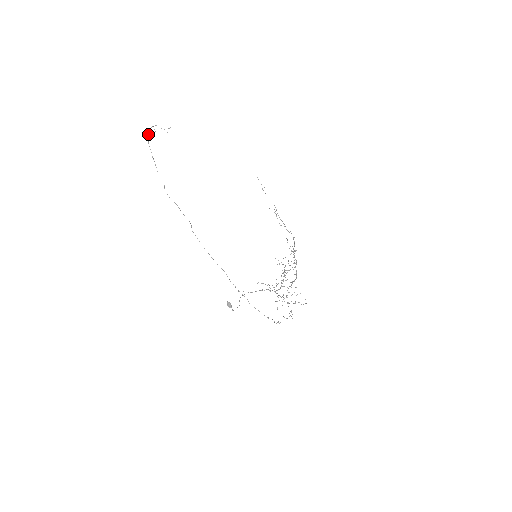
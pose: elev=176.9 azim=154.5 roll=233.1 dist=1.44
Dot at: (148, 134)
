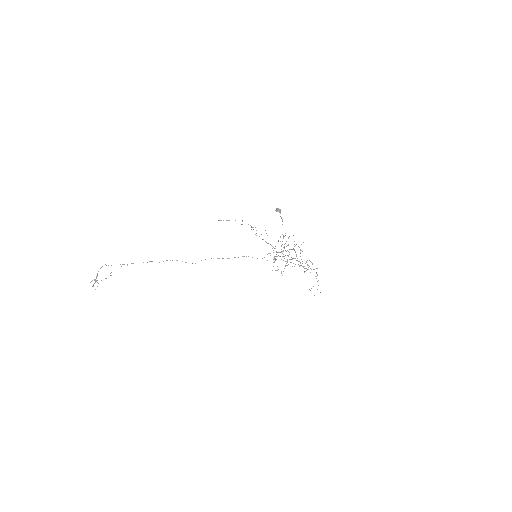
Dot at: (97, 276)
